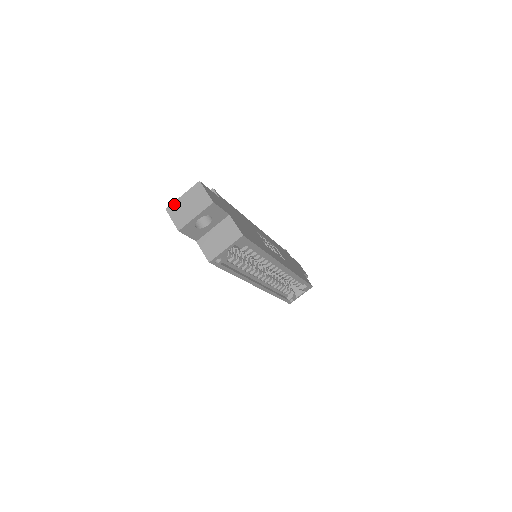
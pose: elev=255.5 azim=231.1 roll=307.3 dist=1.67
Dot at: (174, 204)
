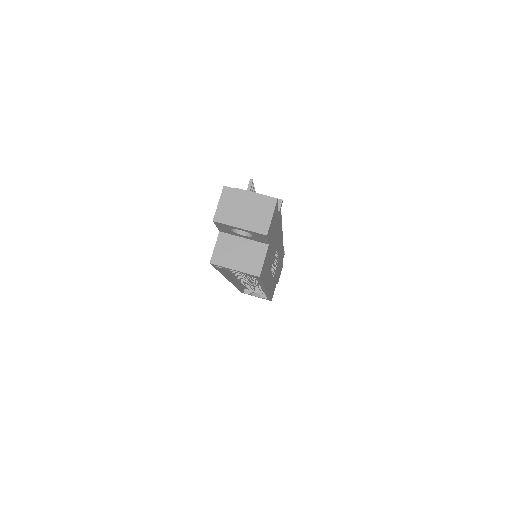
Dot at: (235, 191)
